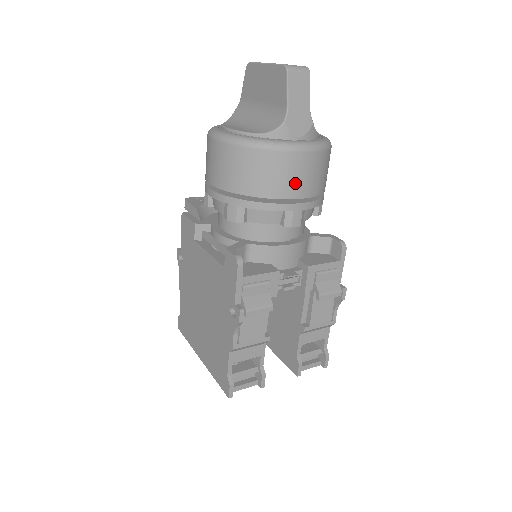
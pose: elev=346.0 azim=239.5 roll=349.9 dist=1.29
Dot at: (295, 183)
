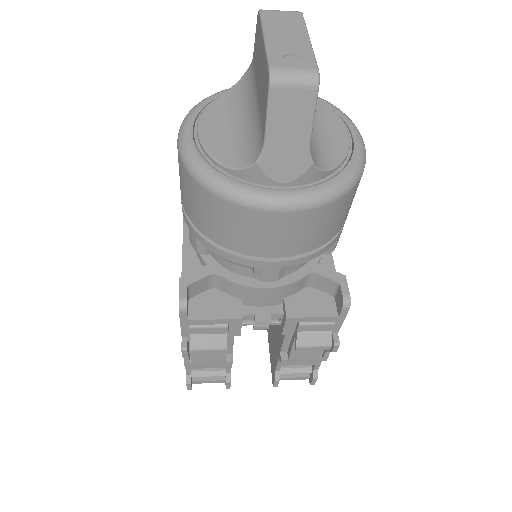
Dot at: (265, 242)
